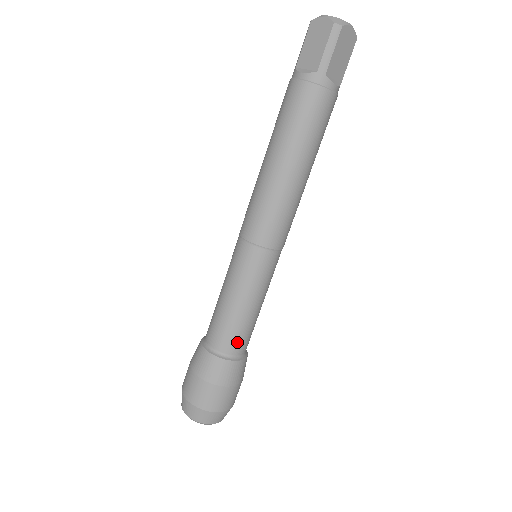
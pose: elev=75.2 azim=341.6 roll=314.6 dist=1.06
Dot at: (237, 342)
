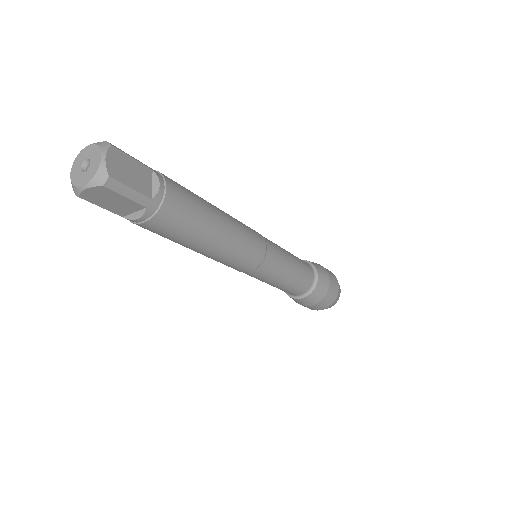
Dot at: (308, 278)
